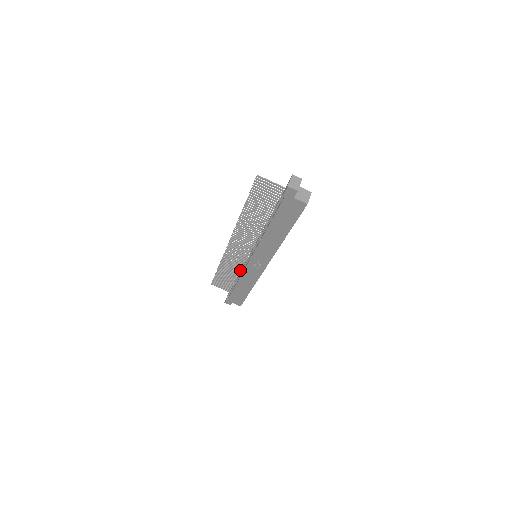
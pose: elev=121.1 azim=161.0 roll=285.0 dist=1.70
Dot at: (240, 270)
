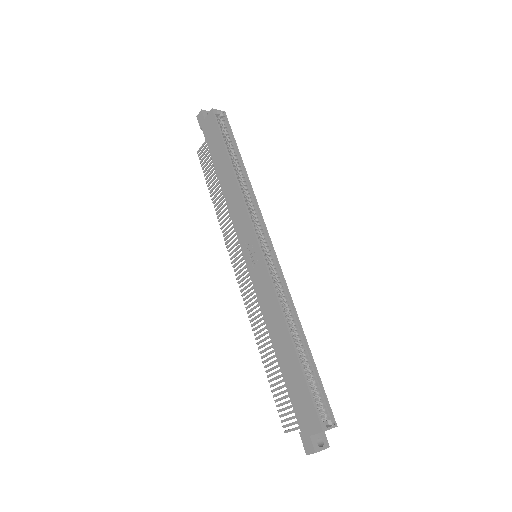
Dot at: occluded
